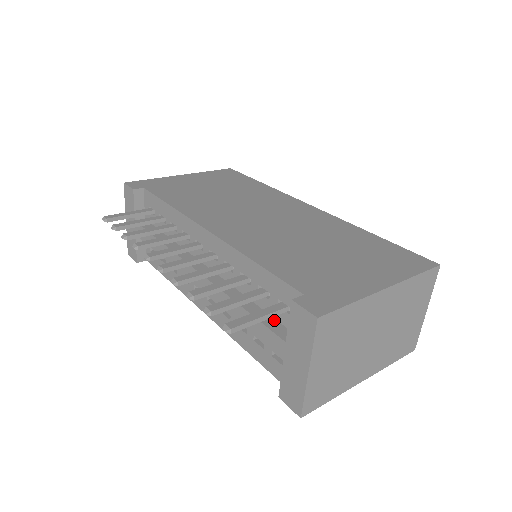
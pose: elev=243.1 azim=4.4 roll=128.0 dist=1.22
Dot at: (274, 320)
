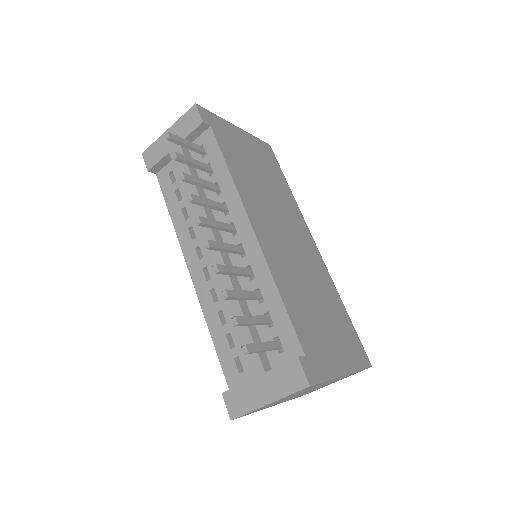
Dot at: occluded
